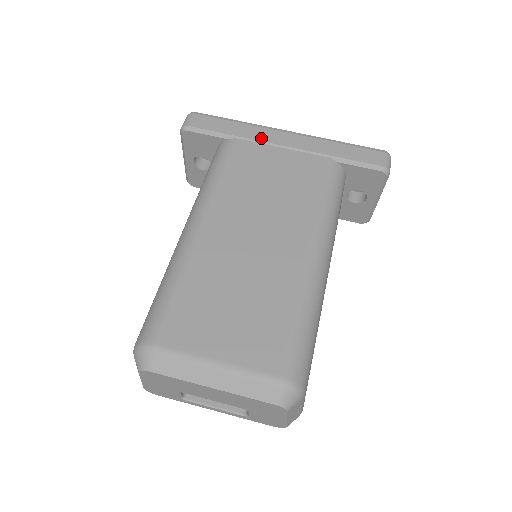
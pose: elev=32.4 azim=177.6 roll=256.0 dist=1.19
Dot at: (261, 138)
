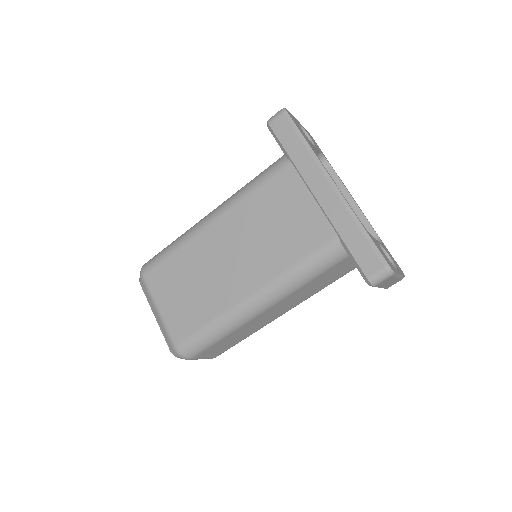
Dot at: (306, 176)
